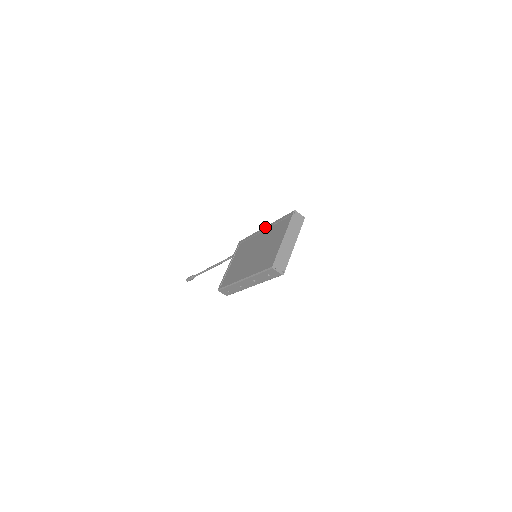
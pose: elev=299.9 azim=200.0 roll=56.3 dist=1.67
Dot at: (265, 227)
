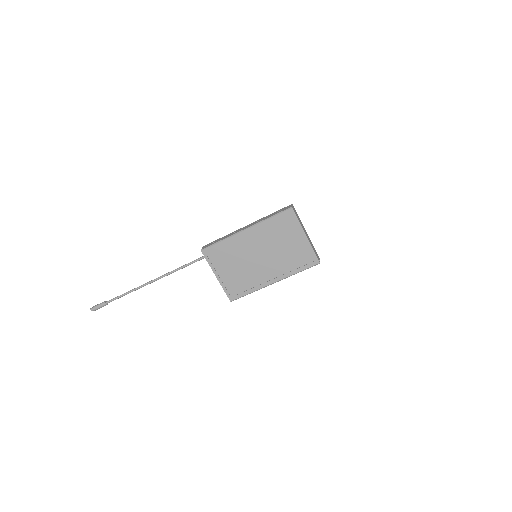
Dot at: (249, 230)
